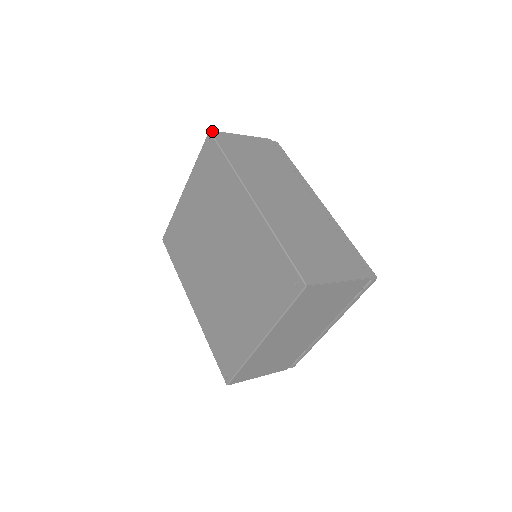
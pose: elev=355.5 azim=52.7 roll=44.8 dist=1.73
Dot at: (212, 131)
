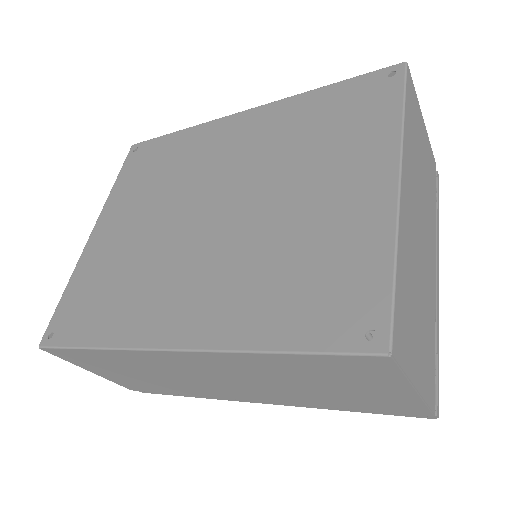
Dot at: occluded
